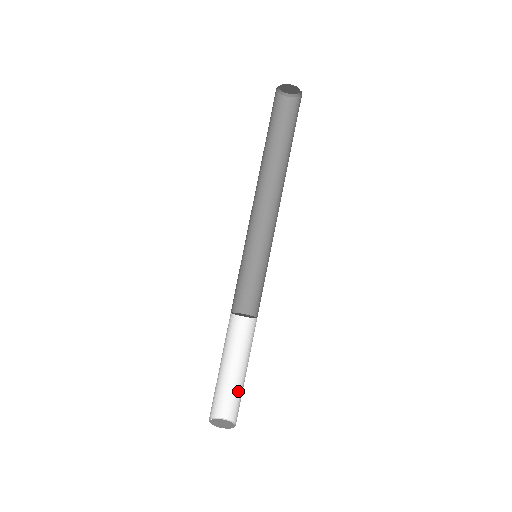
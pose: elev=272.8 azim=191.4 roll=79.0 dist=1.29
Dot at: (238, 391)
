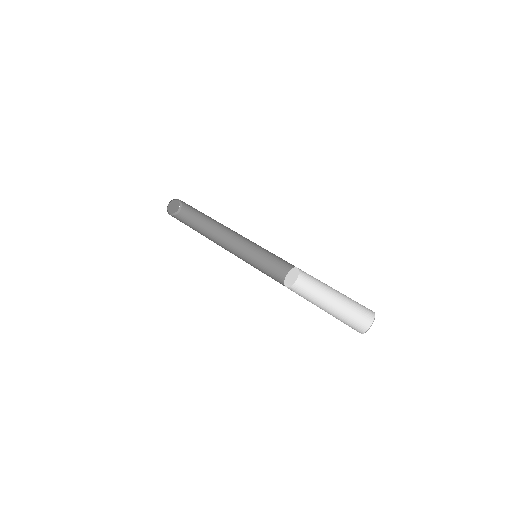
Dot at: (347, 312)
